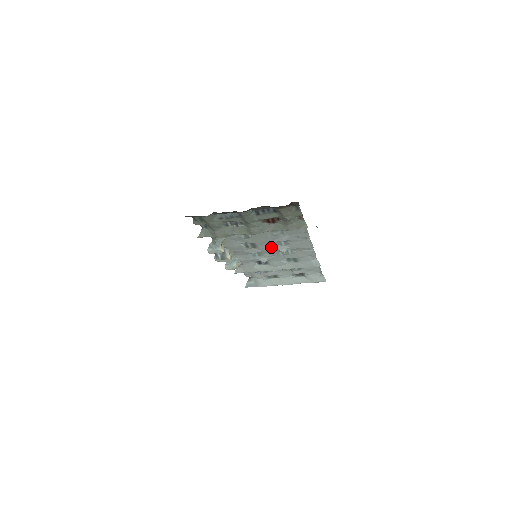
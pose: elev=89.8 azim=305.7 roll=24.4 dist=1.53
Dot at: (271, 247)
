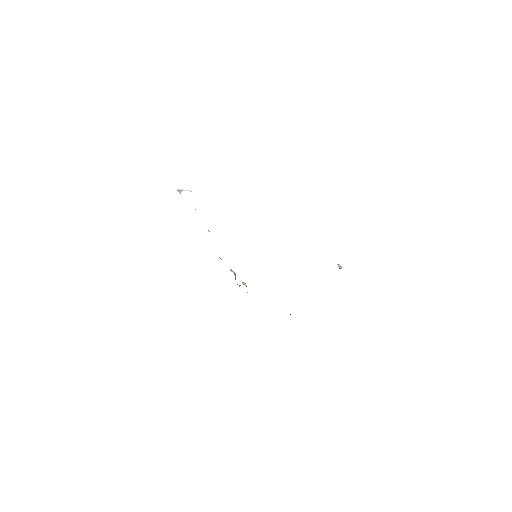
Dot at: occluded
